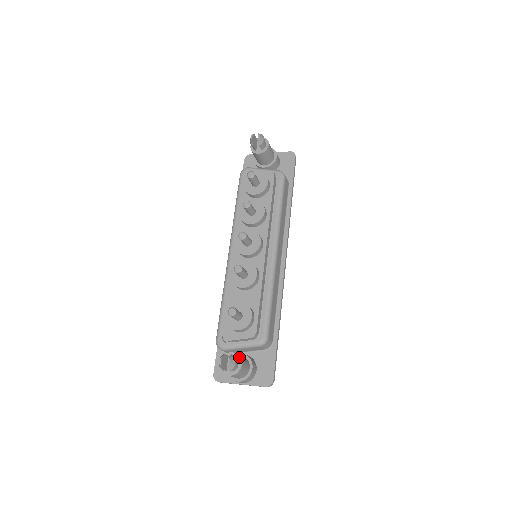
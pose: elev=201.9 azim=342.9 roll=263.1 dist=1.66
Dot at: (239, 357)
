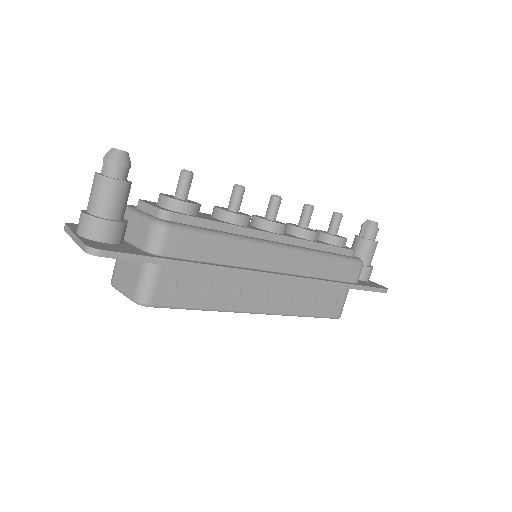
Dot at: (129, 181)
